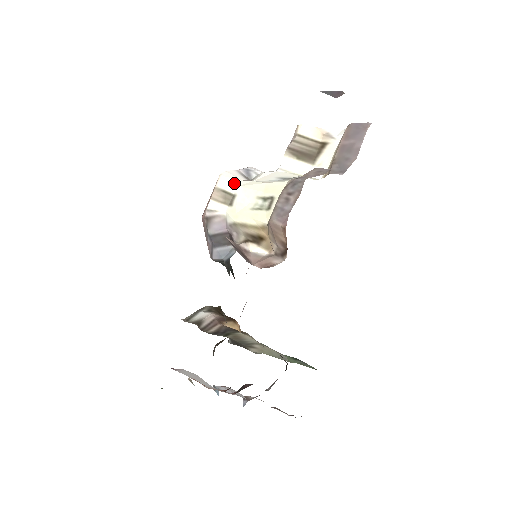
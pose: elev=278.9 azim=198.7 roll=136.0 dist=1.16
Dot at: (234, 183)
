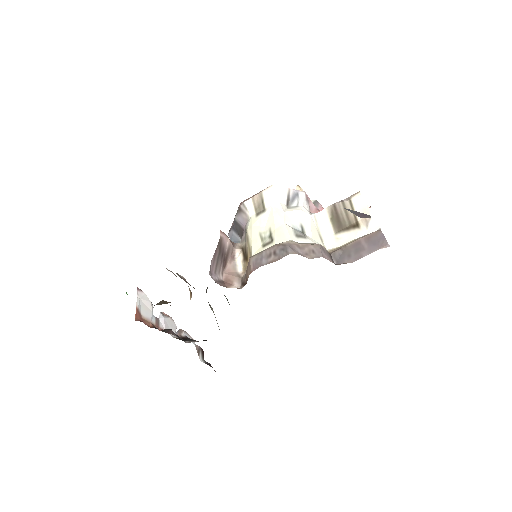
Dot at: (272, 201)
